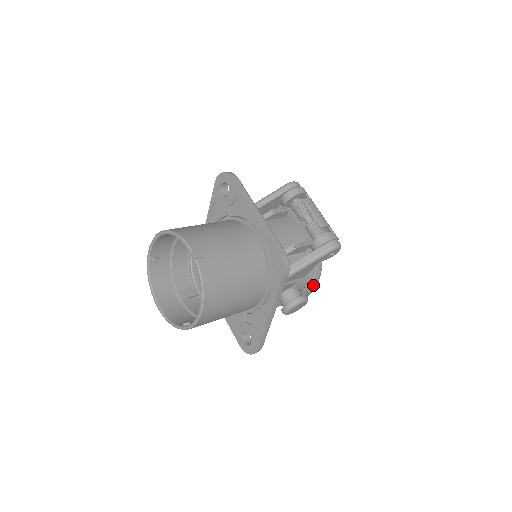
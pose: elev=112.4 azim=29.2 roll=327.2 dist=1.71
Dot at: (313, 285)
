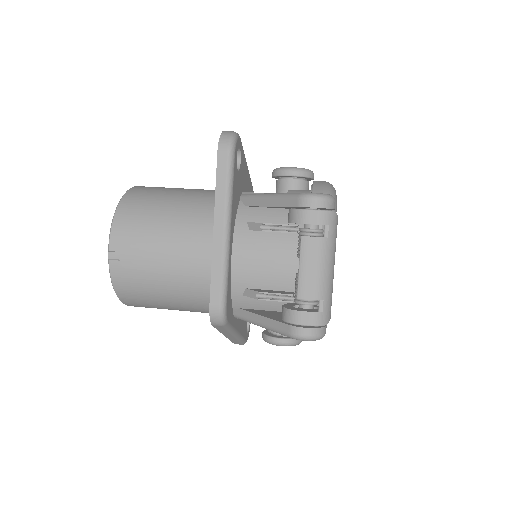
Dot at: occluded
